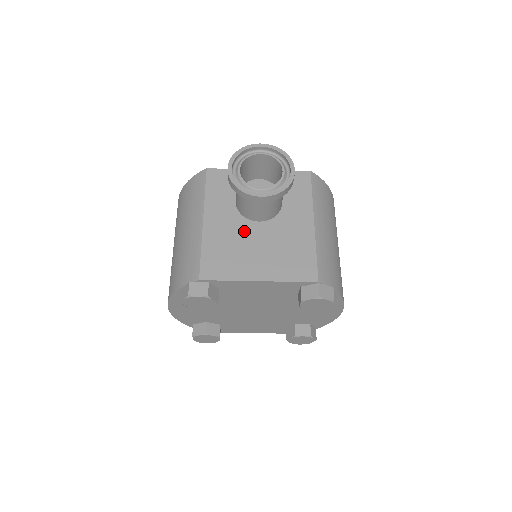
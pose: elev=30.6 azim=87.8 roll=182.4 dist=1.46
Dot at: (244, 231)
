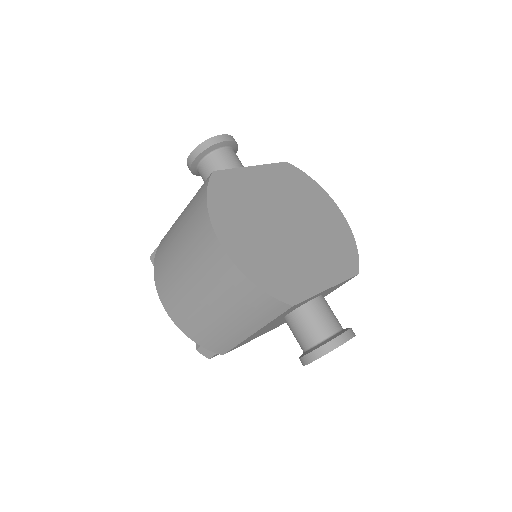
Dot at: occluded
